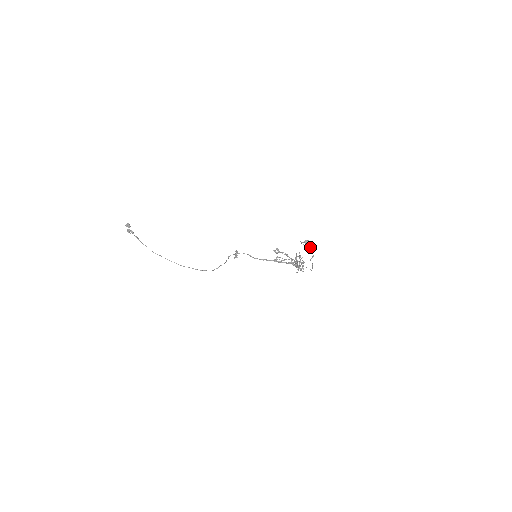
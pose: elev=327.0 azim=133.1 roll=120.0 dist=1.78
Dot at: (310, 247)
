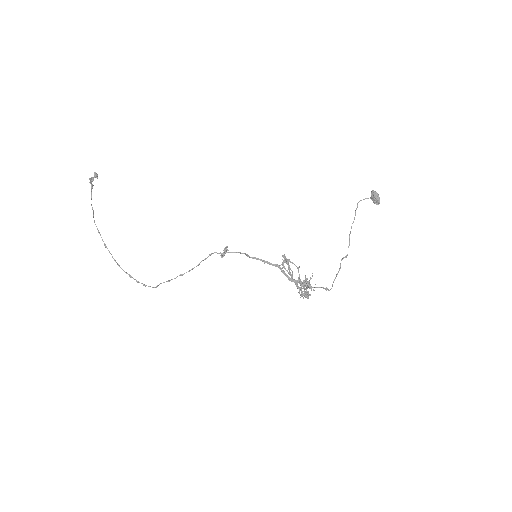
Dot at: (377, 198)
